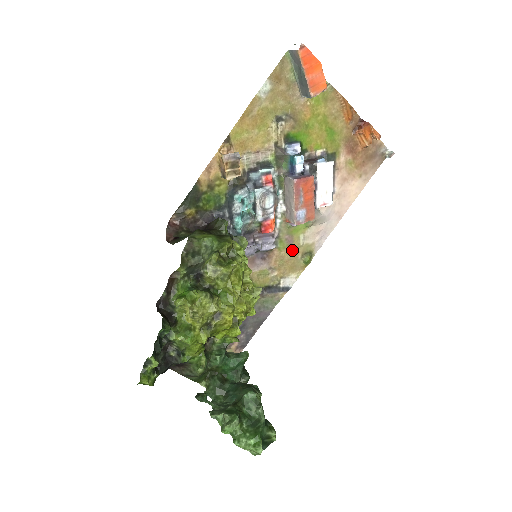
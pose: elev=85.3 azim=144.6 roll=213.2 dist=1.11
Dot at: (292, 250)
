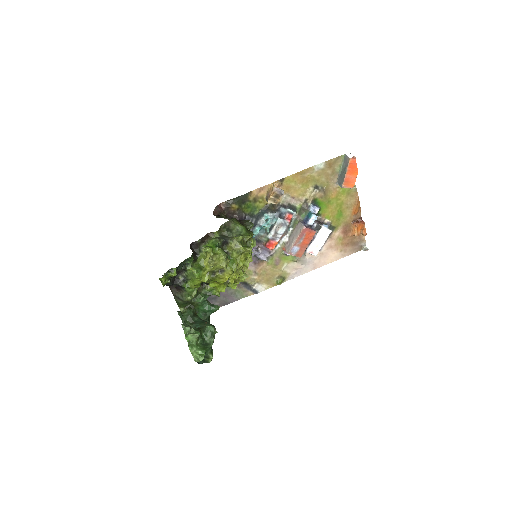
Dot at: (275, 269)
